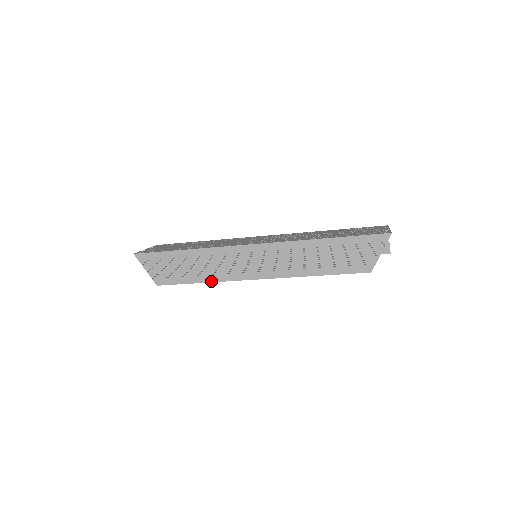
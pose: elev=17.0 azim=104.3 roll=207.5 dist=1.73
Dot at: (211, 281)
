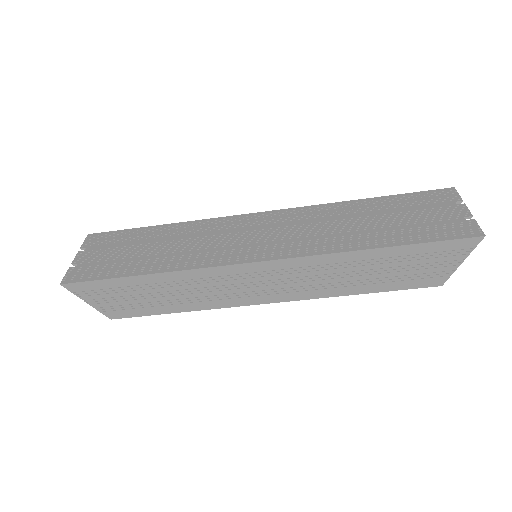
Dot at: (195, 309)
